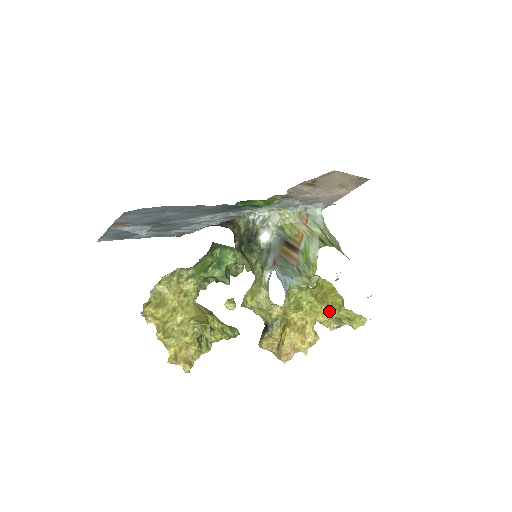
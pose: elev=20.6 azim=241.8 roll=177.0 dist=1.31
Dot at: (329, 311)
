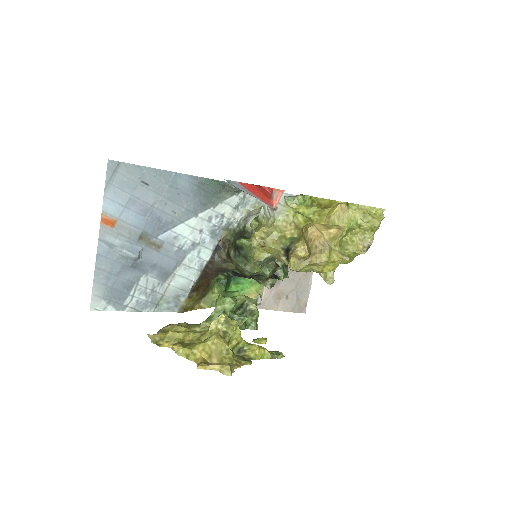
Dot at: (336, 204)
